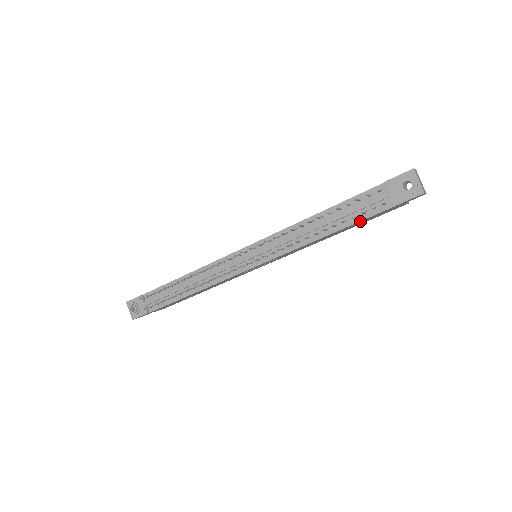
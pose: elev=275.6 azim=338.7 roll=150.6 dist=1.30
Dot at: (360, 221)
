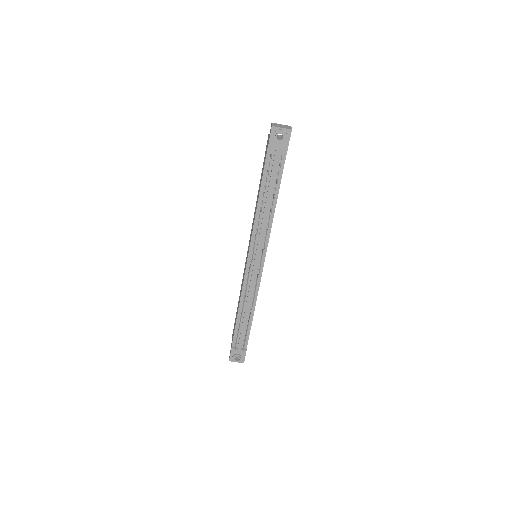
Dot at: (281, 178)
